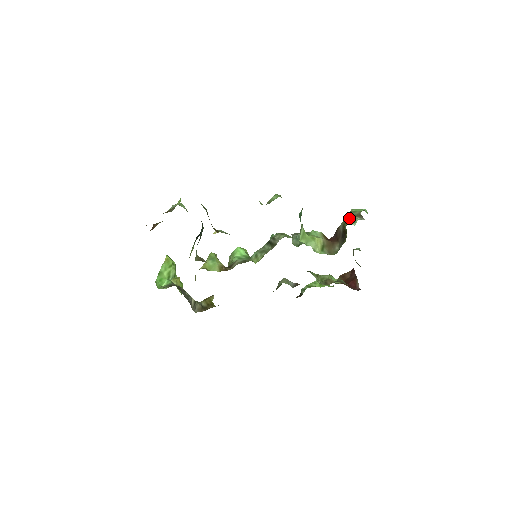
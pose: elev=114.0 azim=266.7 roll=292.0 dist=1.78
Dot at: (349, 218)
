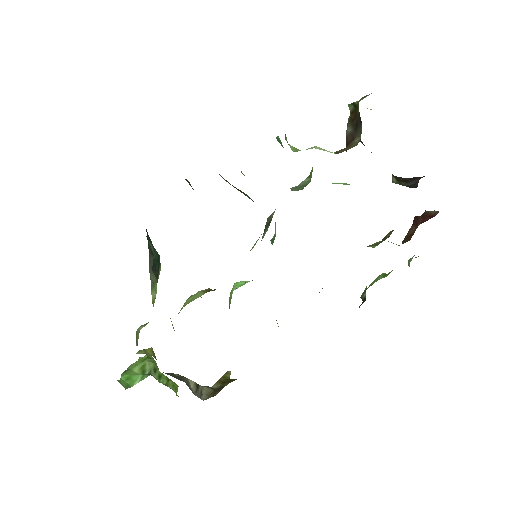
Dot at: occluded
